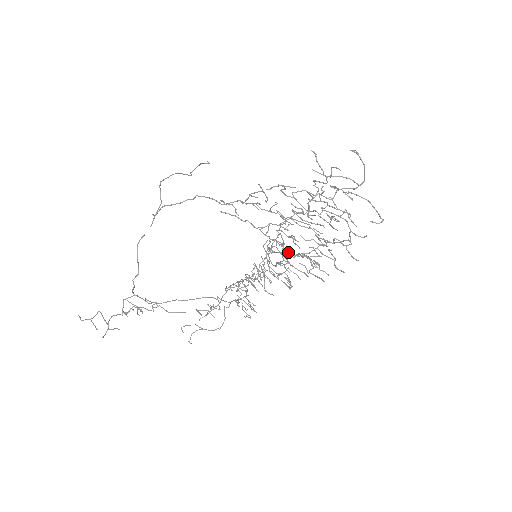
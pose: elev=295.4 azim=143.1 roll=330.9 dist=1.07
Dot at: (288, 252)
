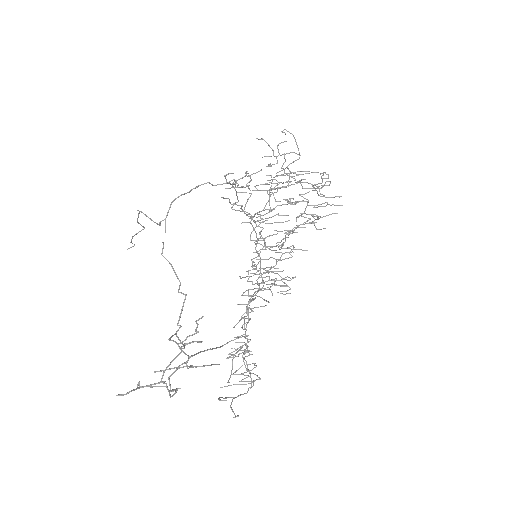
Dot at: (277, 242)
